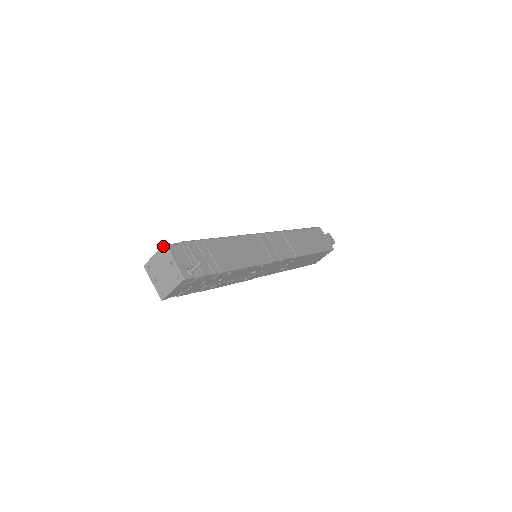
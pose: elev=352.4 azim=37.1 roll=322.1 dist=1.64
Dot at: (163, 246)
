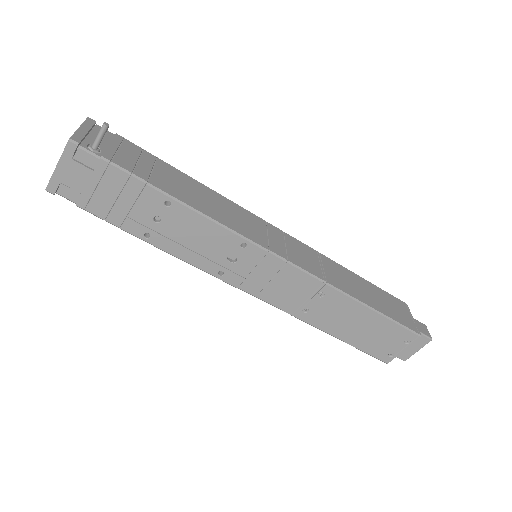
Dot at: occluded
